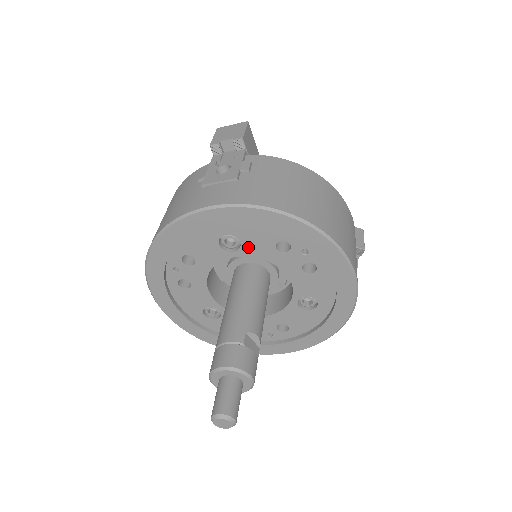
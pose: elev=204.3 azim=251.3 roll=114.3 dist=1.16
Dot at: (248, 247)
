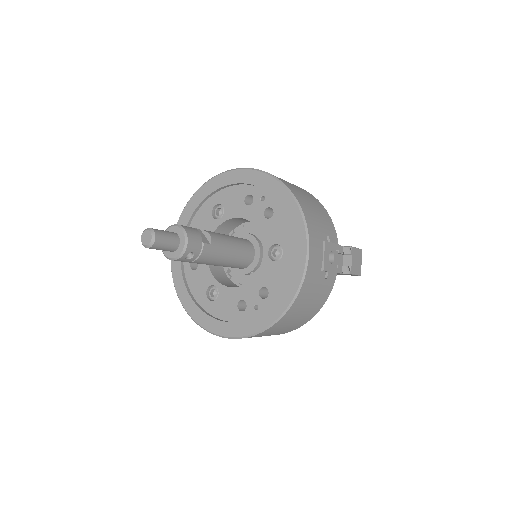
Dot at: (229, 210)
